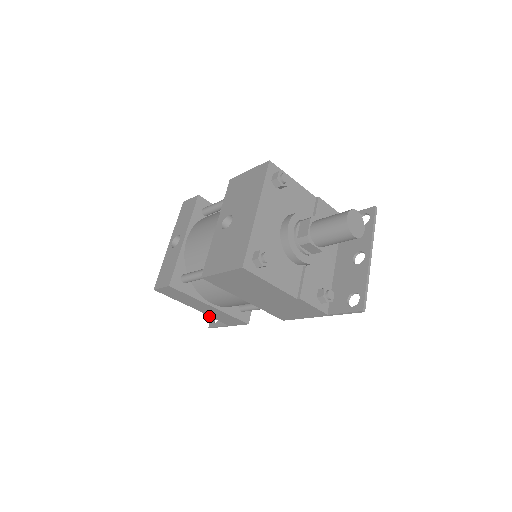
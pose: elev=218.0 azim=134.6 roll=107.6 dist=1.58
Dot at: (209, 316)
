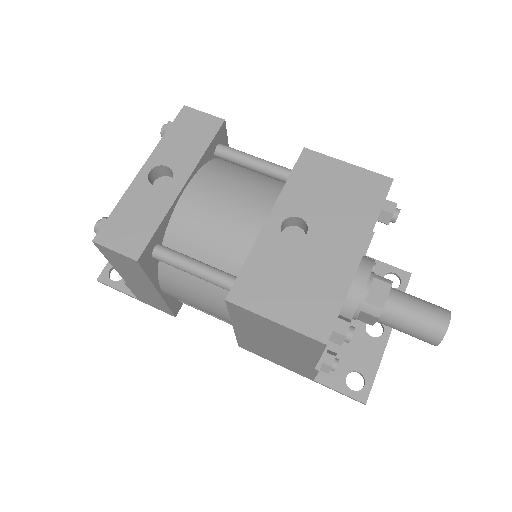
Dot at: (128, 286)
